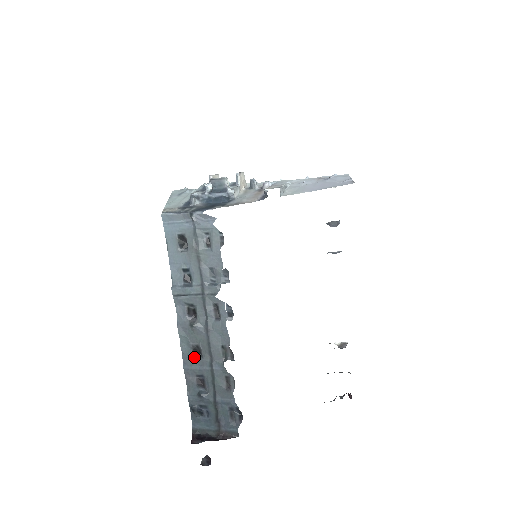
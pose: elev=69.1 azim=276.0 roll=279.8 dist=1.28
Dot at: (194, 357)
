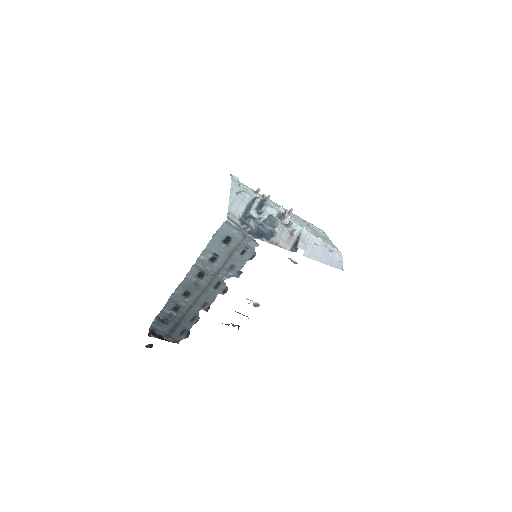
Dot at: (182, 296)
